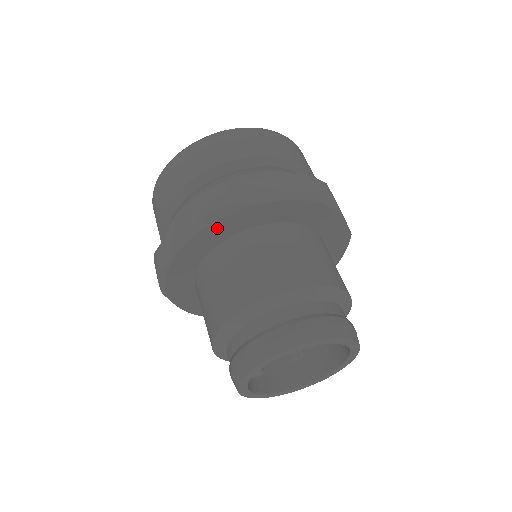
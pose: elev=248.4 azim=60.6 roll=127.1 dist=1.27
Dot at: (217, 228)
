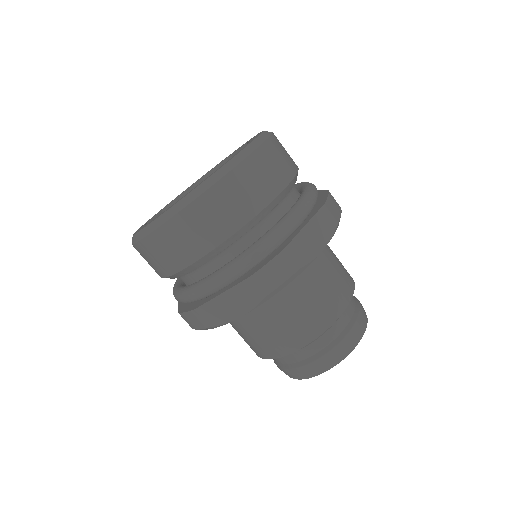
Dot at: occluded
